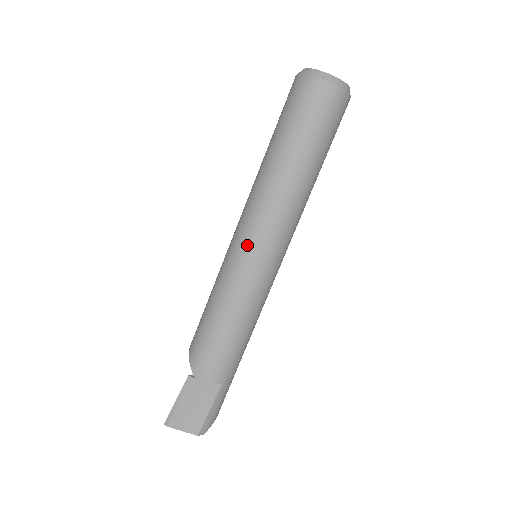
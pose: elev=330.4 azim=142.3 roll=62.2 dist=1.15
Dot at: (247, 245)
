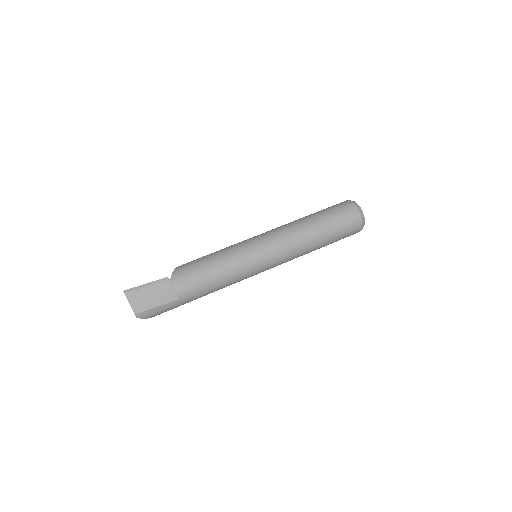
Dot at: (263, 244)
